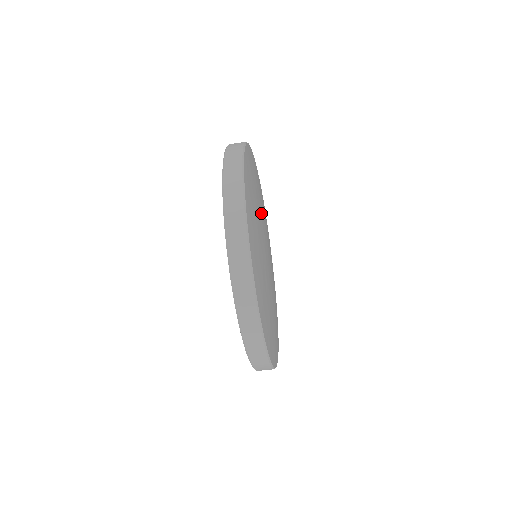
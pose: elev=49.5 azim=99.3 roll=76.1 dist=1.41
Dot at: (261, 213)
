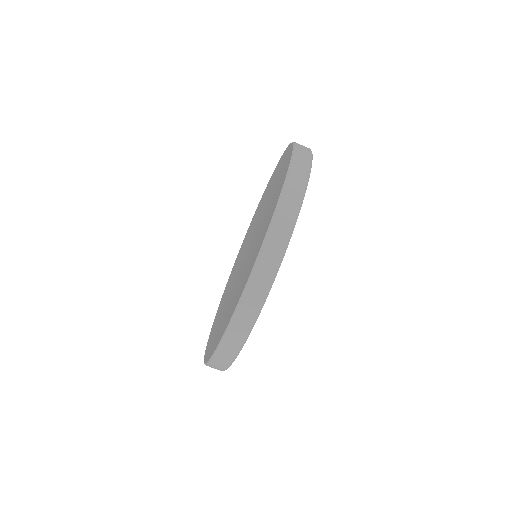
Dot at: occluded
